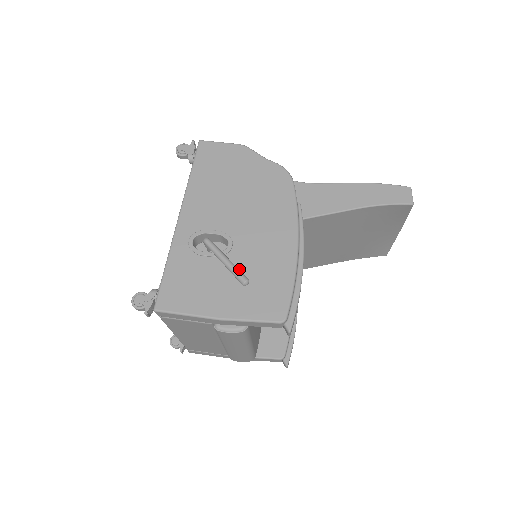
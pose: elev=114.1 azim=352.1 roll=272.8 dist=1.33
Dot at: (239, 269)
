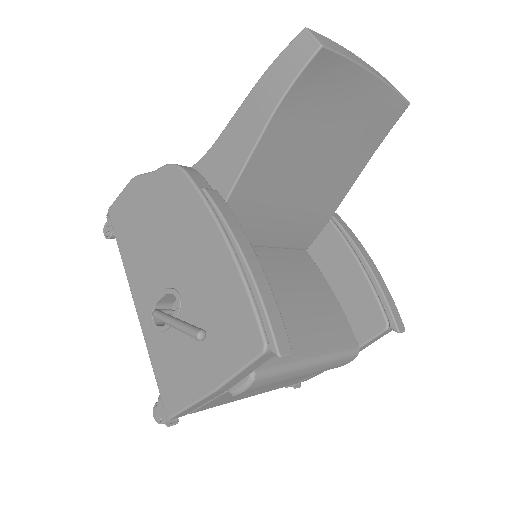
Dot at: (198, 319)
